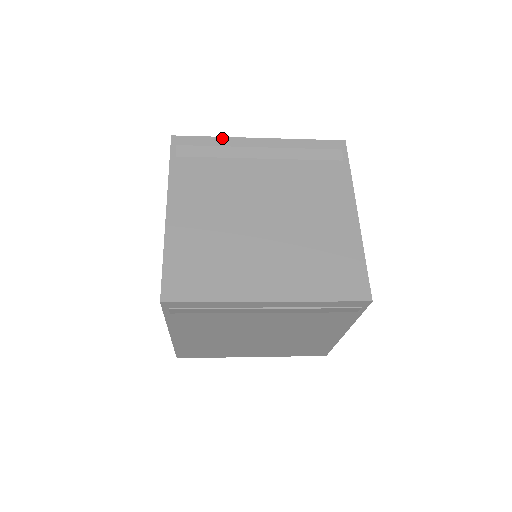
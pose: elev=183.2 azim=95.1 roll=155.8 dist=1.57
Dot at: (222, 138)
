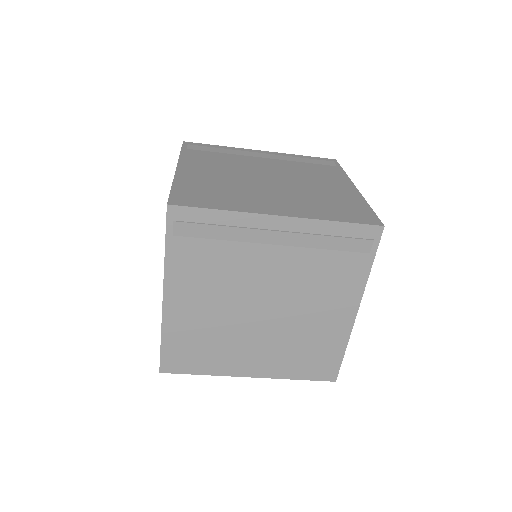
Dot at: (228, 147)
